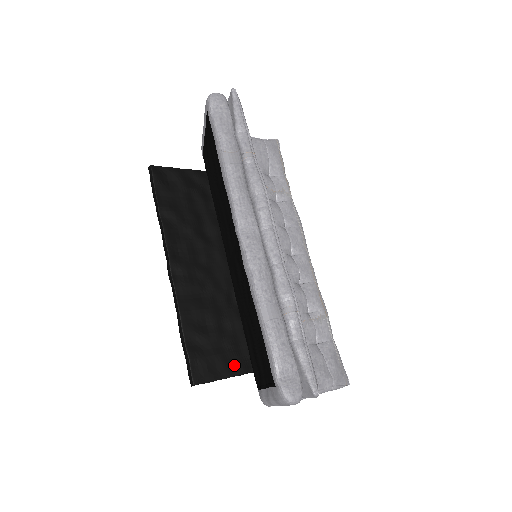
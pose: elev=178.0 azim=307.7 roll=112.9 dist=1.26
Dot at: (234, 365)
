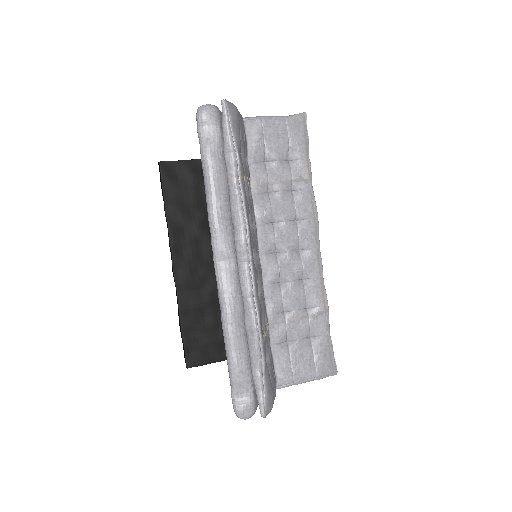
Dot at: occluded
